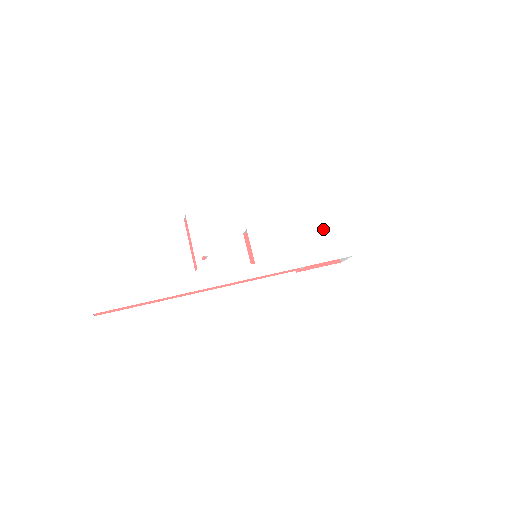
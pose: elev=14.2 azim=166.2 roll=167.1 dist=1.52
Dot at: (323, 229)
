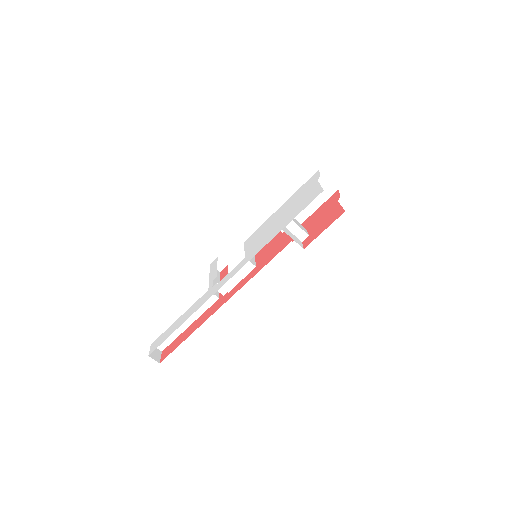
Dot at: (299, 196)
